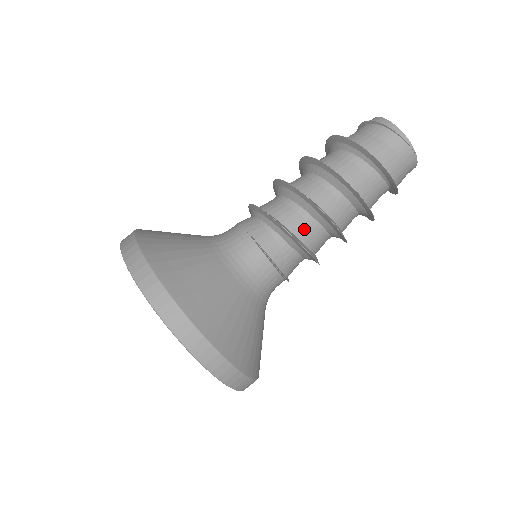
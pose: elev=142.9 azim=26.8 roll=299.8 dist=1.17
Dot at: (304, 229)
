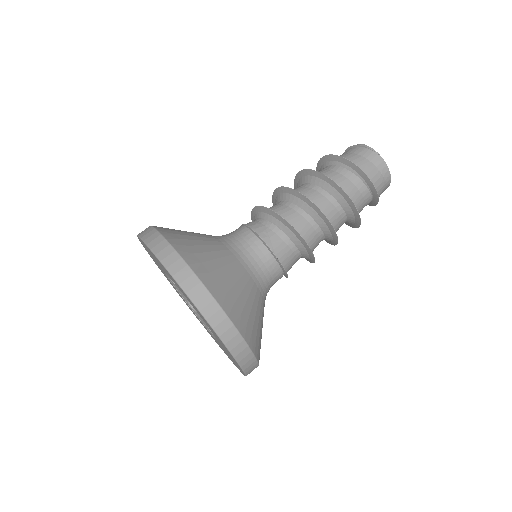
Dot at: (286, 212)
